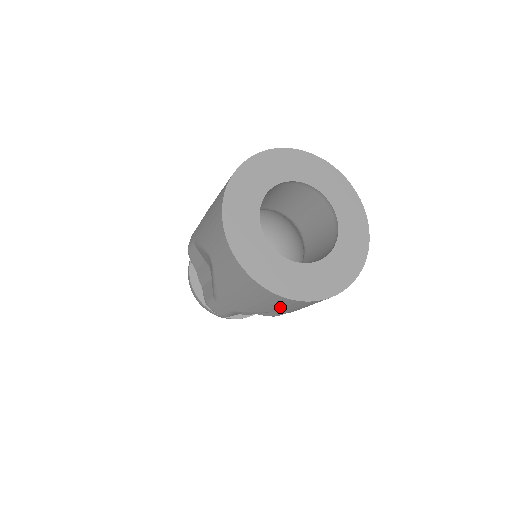
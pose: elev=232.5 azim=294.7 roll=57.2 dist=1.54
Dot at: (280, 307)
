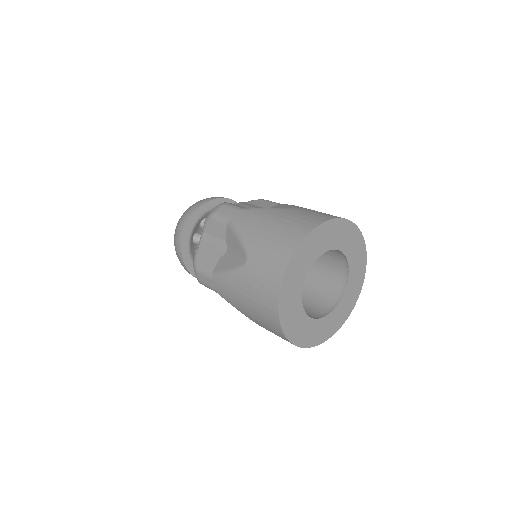
Dot at: (267, 328)
